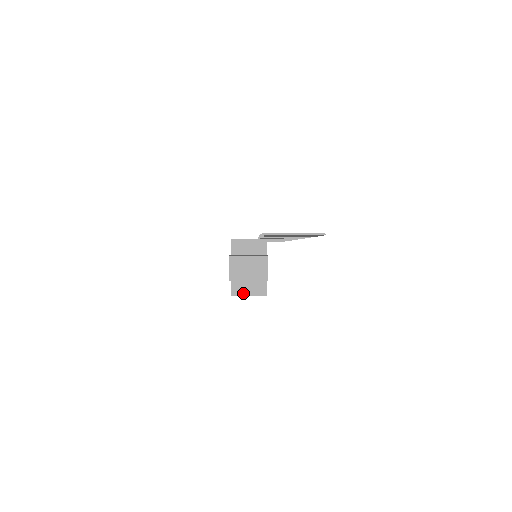
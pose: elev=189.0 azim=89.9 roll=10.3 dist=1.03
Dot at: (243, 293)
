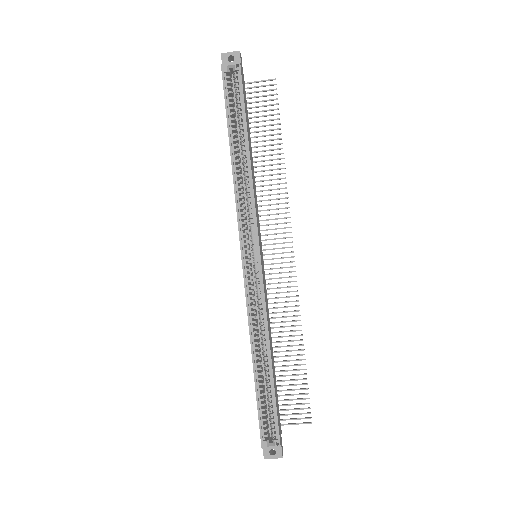
Dot at: (227, 64)
